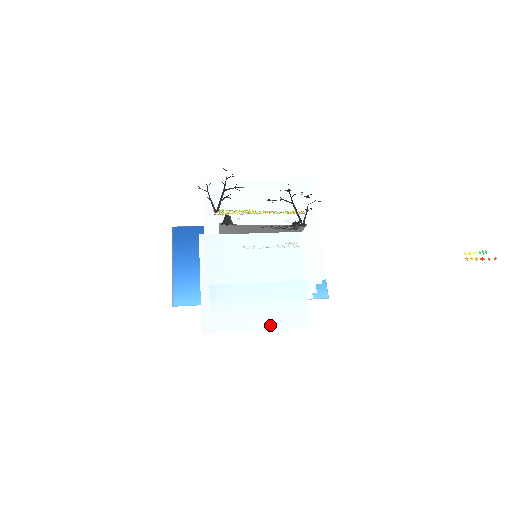
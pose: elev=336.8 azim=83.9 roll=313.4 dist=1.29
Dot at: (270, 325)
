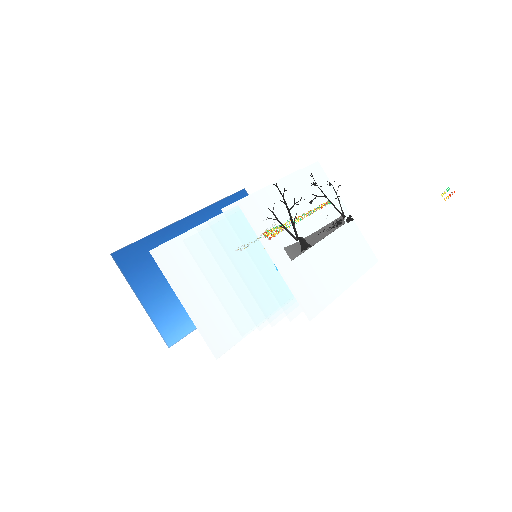
Dot at: occluded
